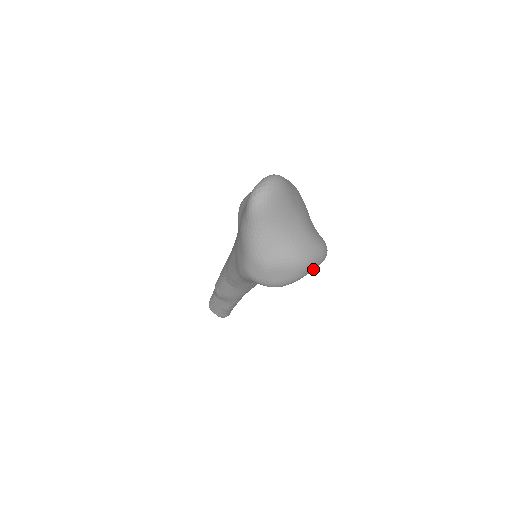
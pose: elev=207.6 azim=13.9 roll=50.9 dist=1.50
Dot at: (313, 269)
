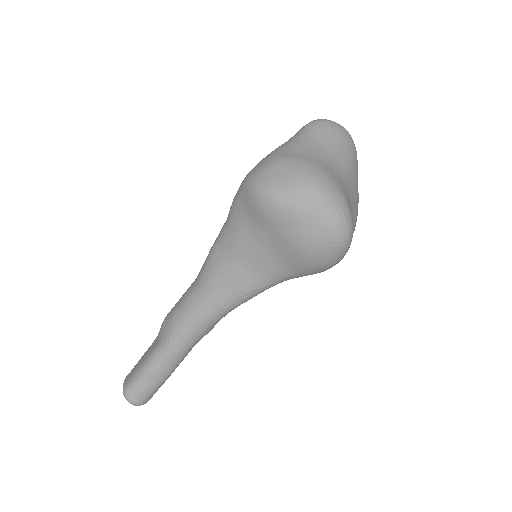
Dot at: (319, 215)
